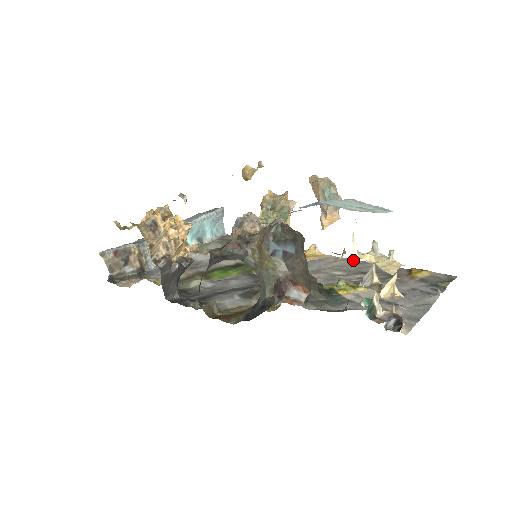
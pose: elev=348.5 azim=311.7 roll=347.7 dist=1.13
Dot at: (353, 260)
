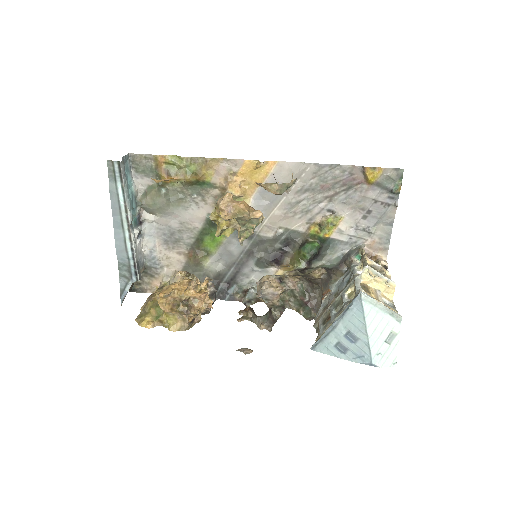
Dot at: (306, 165)
